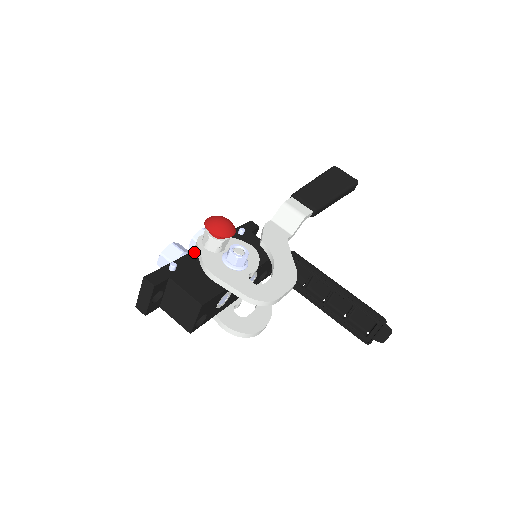
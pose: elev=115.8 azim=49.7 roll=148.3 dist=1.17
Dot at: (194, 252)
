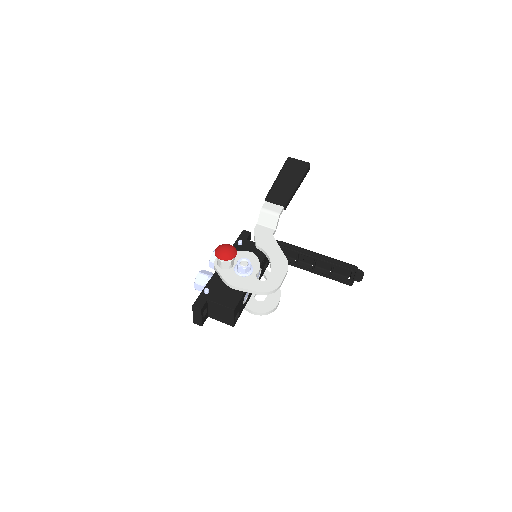
Dot at: (215, 274)
